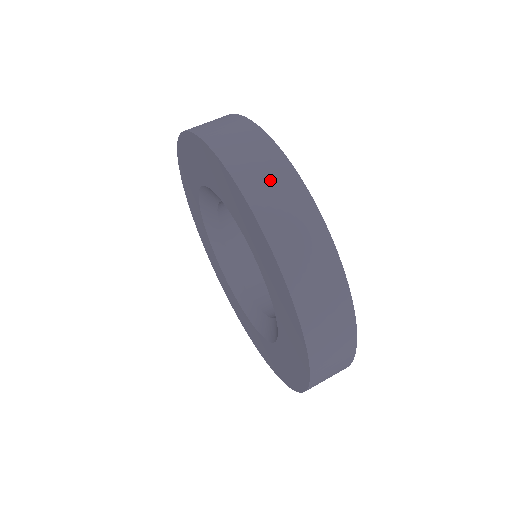
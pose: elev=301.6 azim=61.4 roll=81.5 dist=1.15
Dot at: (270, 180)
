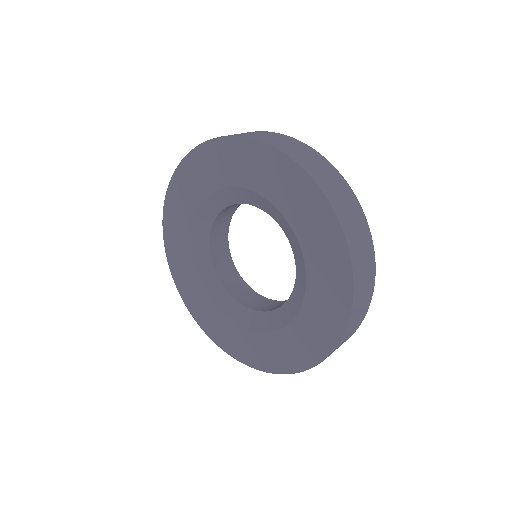
Dot at: occluded
